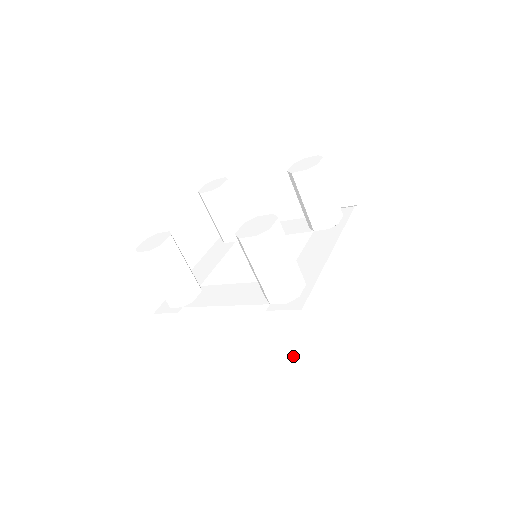
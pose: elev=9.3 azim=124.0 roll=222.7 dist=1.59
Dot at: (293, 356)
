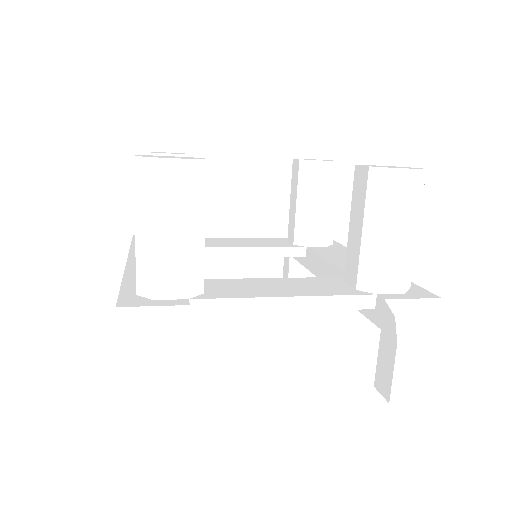
Dot at: (426, 374)
